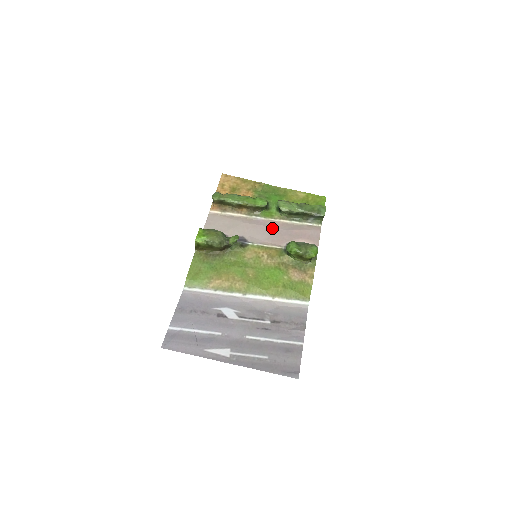
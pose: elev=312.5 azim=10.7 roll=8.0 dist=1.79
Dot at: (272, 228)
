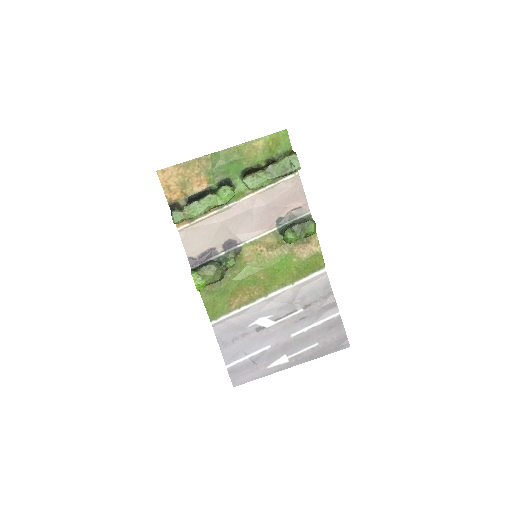
Dot at: (252, 210)
